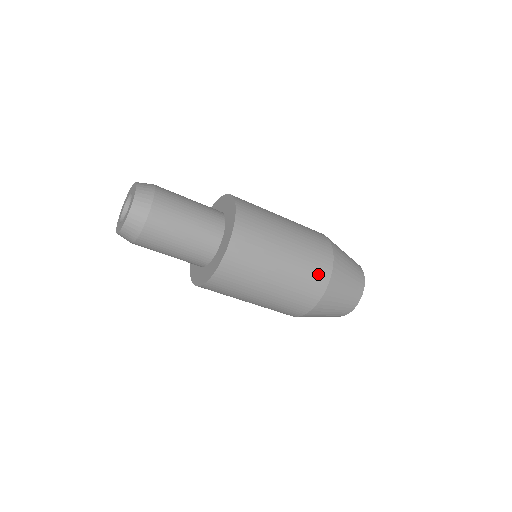
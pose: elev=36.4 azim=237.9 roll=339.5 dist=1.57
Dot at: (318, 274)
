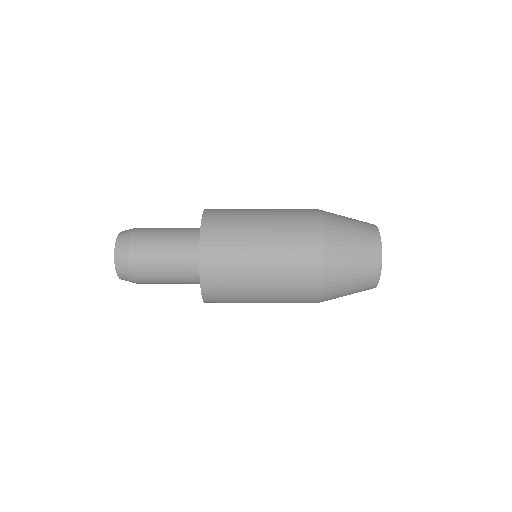
Dot at: (307, 260)
